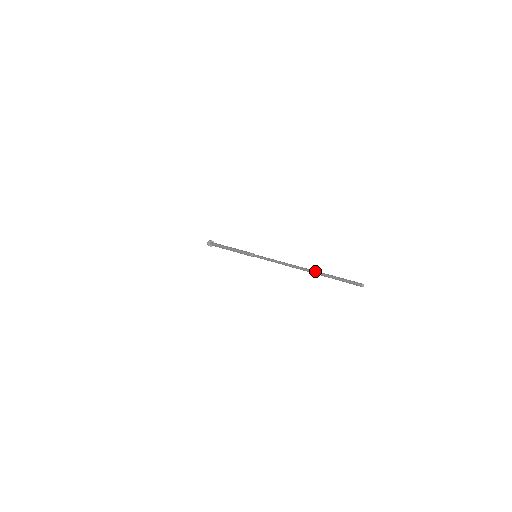
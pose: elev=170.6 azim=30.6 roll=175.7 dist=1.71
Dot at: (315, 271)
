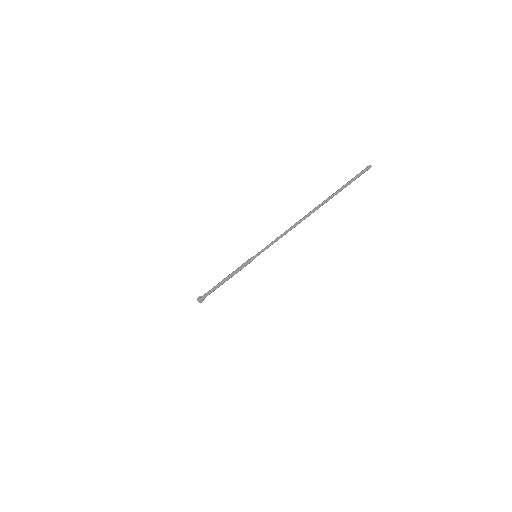
Dot at: occluded
